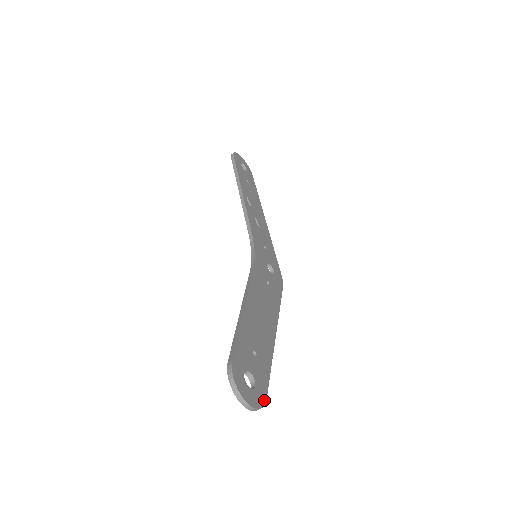
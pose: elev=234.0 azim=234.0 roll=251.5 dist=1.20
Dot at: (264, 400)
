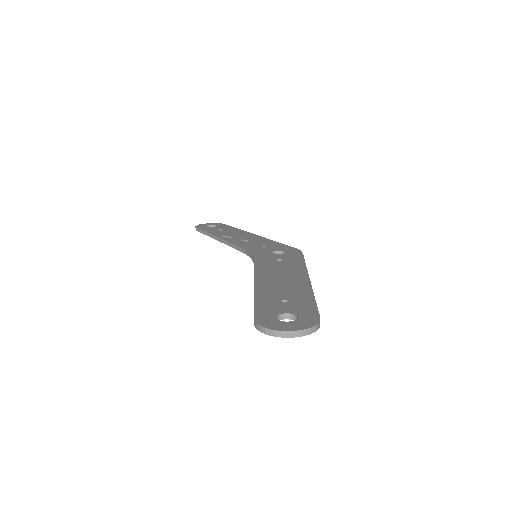
Dot at: (317, 319)
